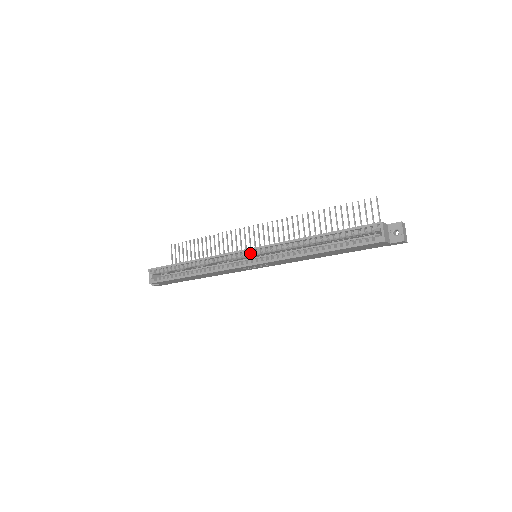
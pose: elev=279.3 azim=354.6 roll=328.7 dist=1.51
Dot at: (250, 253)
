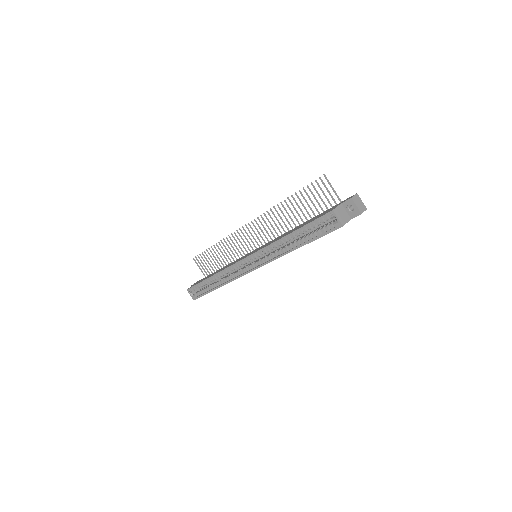
Dot at: (249, 260)
